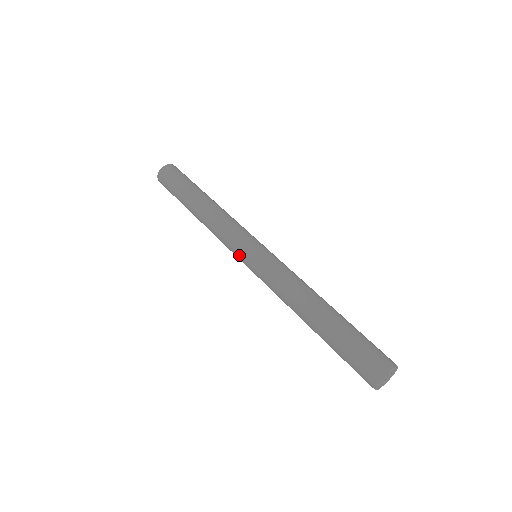
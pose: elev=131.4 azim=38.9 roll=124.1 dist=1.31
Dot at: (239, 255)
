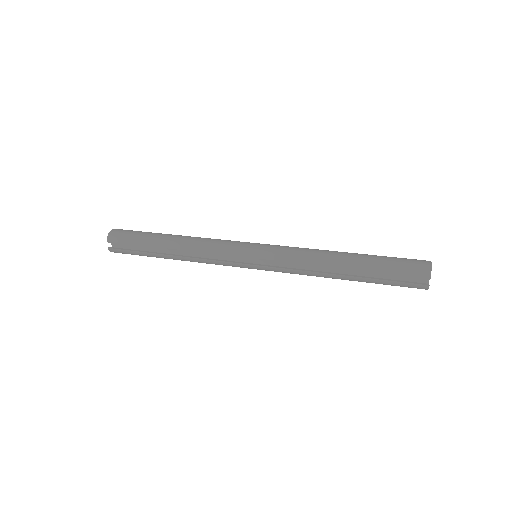
Dot at: (244, 250)
